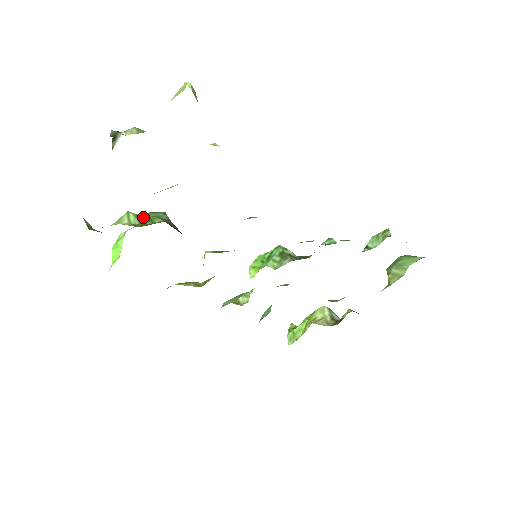
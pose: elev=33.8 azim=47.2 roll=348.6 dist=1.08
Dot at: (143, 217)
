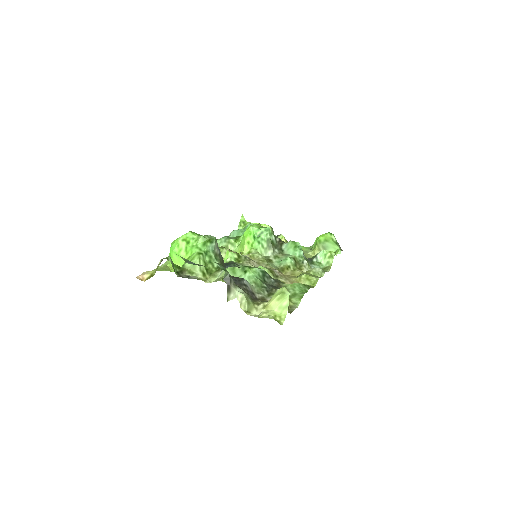
Dot at: (206, 254)
